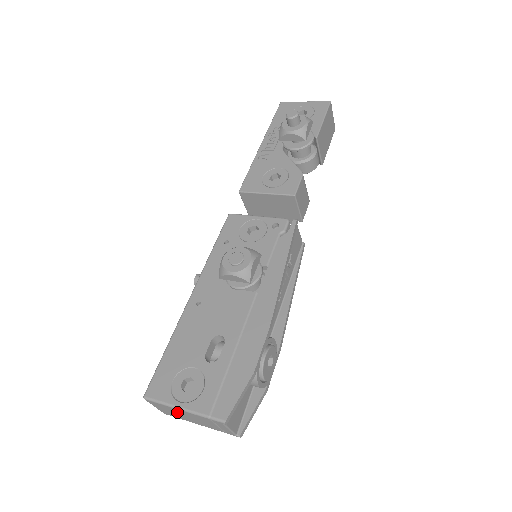
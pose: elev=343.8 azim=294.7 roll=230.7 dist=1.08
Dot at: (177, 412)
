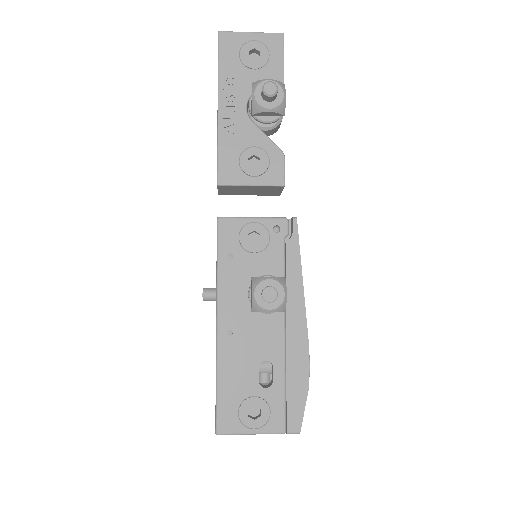
Dot at: occluded
